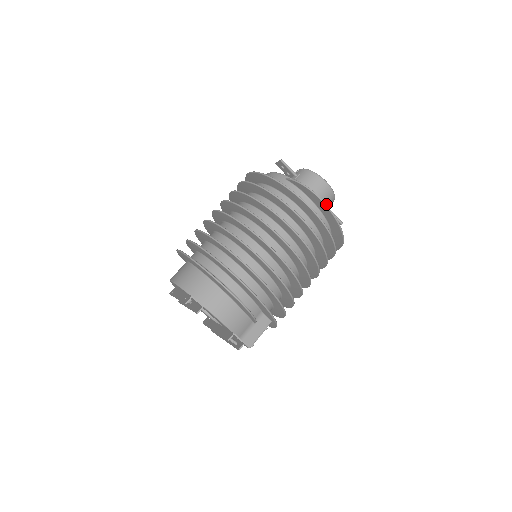
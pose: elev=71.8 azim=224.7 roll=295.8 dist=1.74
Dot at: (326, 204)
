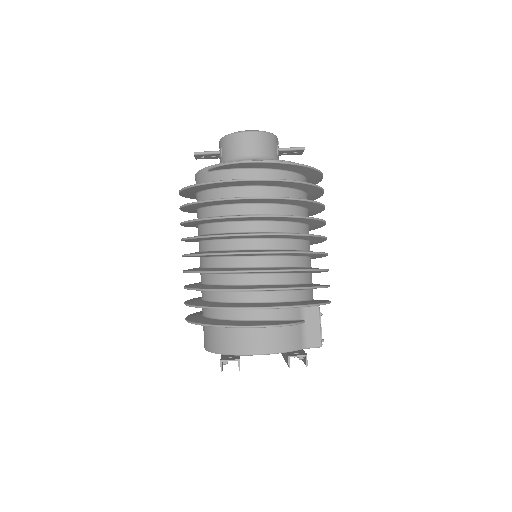
Dot at: (259, 161)
